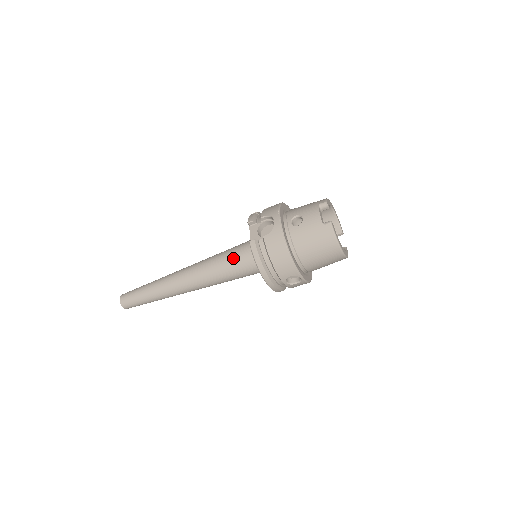
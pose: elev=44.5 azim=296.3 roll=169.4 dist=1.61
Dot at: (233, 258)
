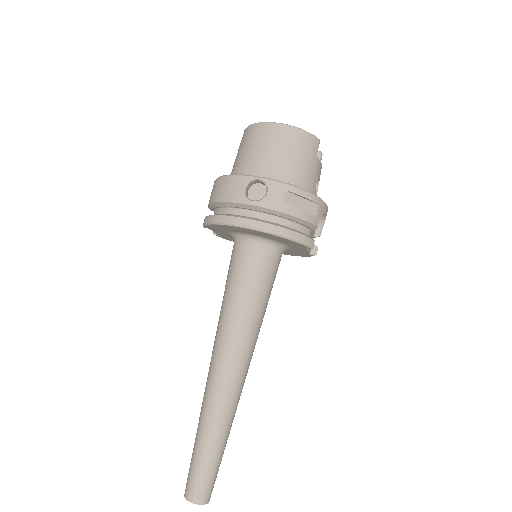
Dot at: (227, 276)
